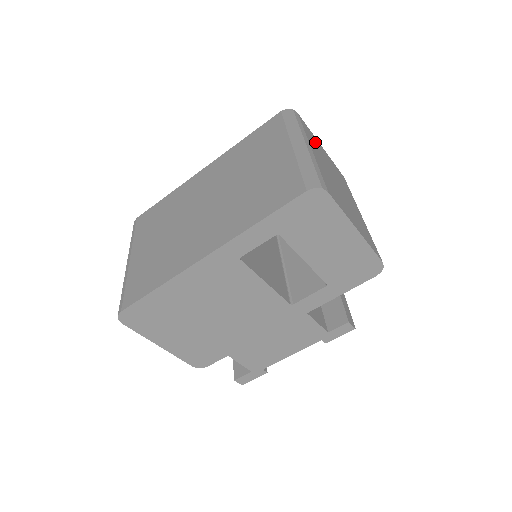
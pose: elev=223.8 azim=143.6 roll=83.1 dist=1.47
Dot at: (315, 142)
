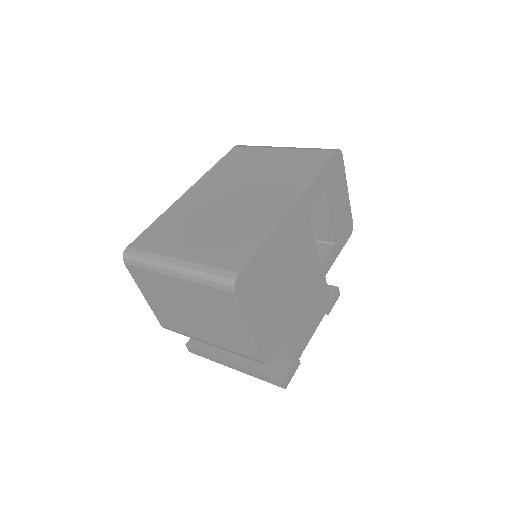
Dot at: occluded
